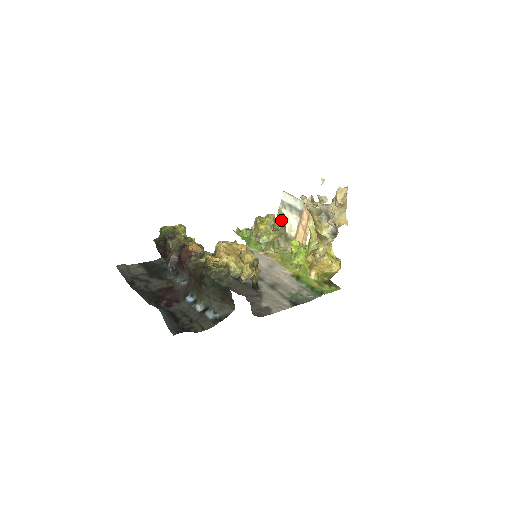
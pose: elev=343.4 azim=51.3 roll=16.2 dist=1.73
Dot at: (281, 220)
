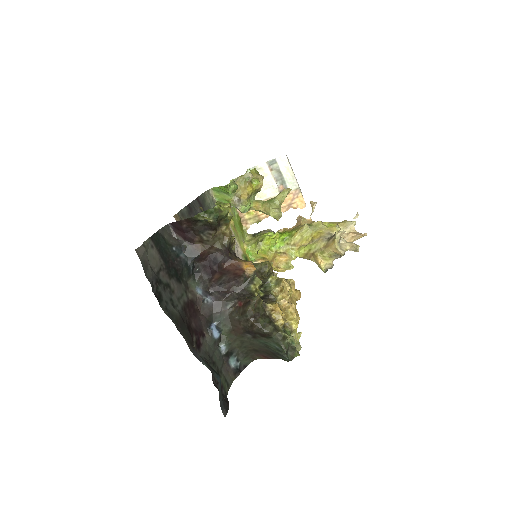
Dot at: occluded
